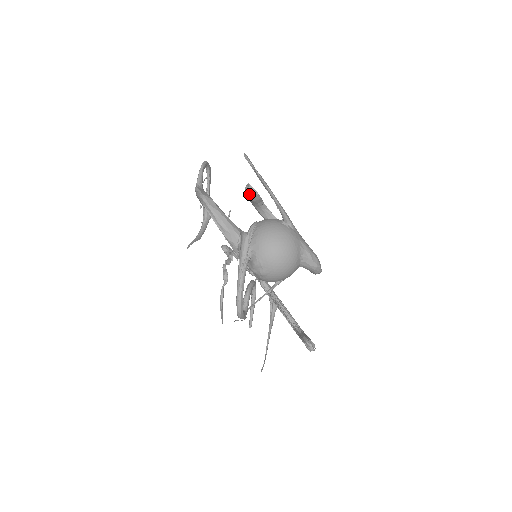
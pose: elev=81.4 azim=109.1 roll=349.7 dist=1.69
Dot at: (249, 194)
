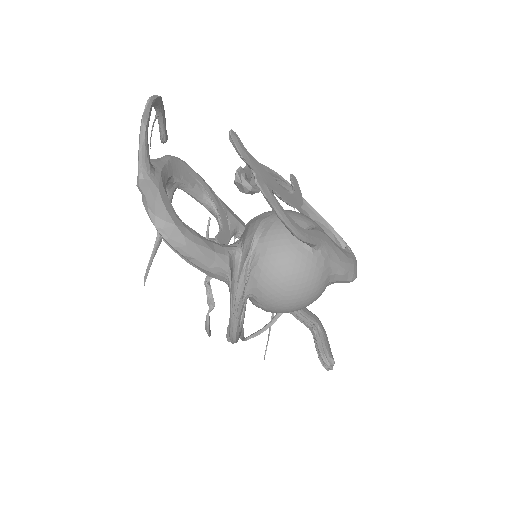
Dot at: (242, 192)
